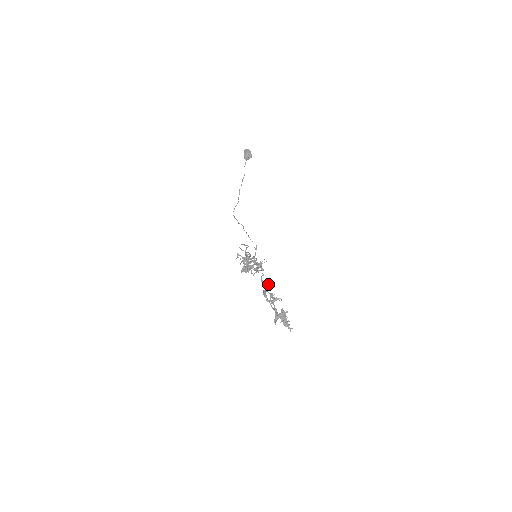
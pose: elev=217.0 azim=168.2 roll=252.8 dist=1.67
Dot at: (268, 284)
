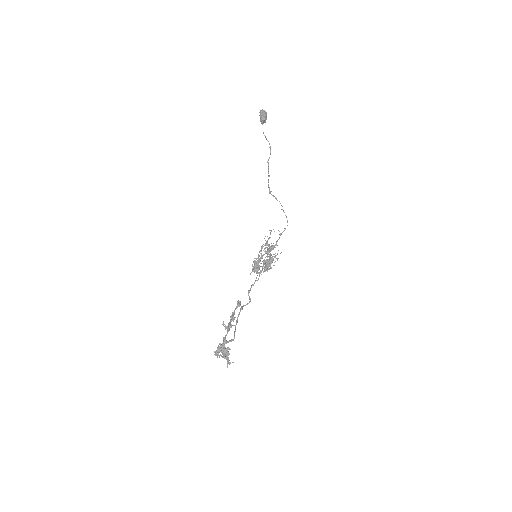
Dot at: (240, 301)
